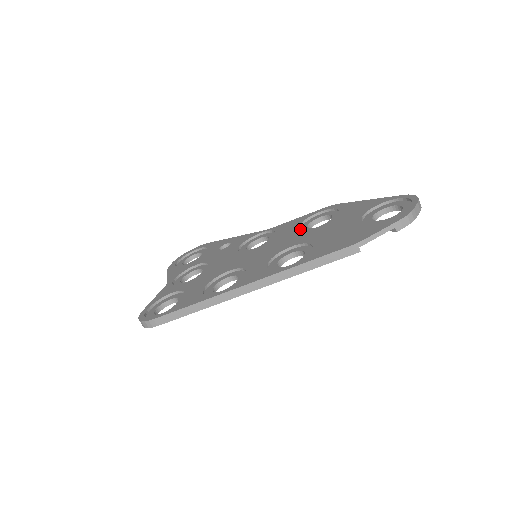
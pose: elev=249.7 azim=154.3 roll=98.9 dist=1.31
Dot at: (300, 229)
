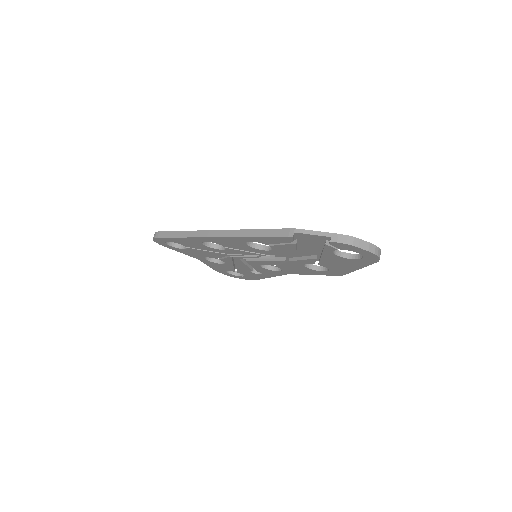
Dot at: occluded
